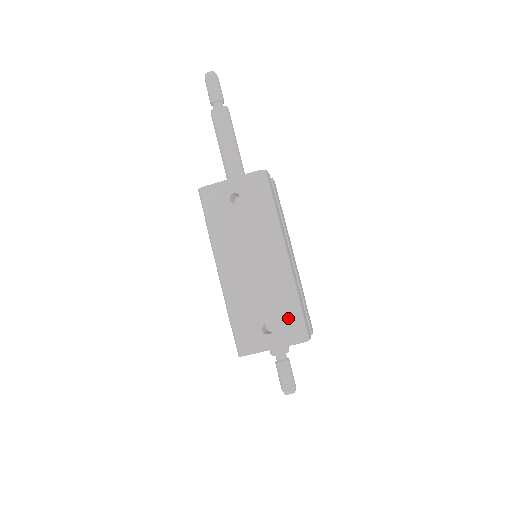
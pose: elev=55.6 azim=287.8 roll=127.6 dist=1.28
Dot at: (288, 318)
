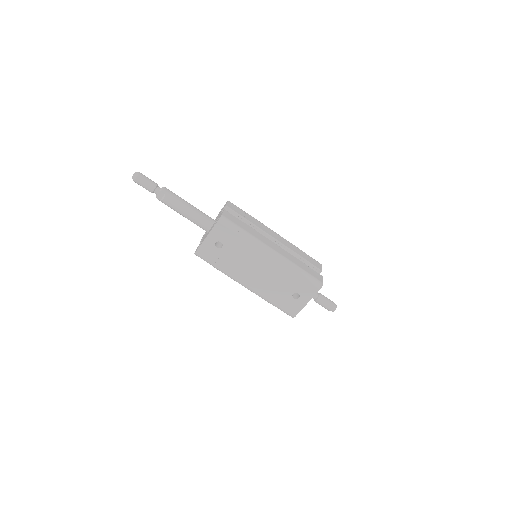
Dot at: (302, 283)
